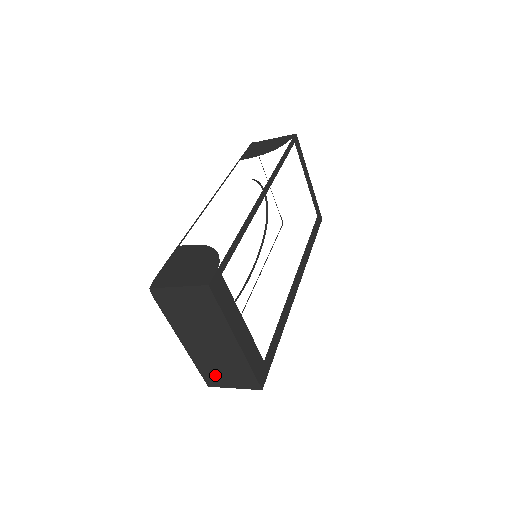
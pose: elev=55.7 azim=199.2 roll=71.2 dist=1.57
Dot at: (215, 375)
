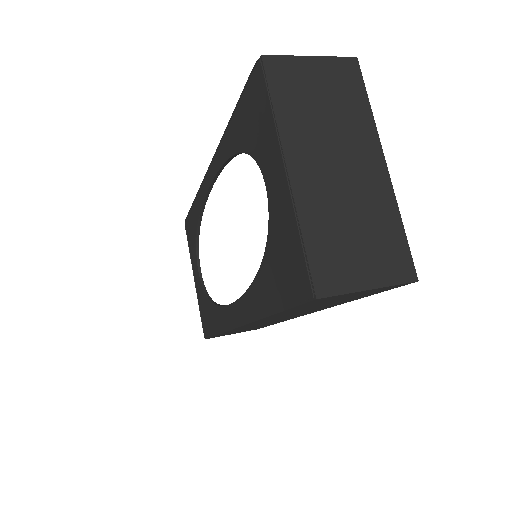
Dot at: (335, 256)
